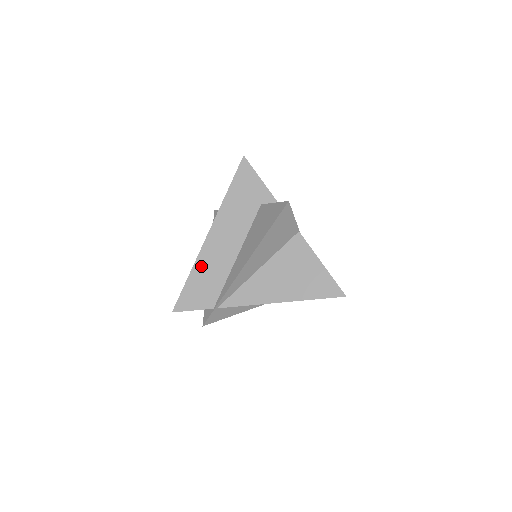
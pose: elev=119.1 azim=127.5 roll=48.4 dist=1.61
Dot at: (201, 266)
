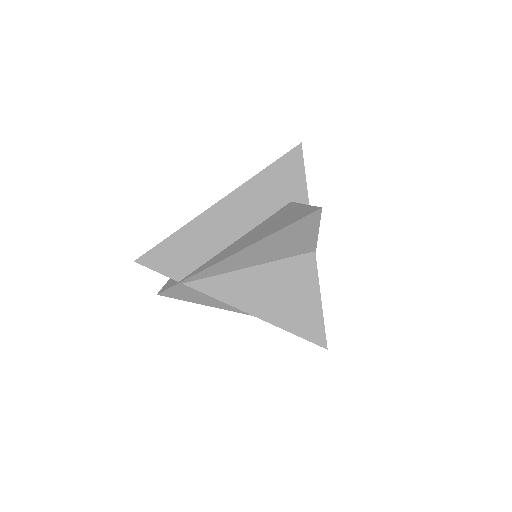
Dot at: (192, 230)
